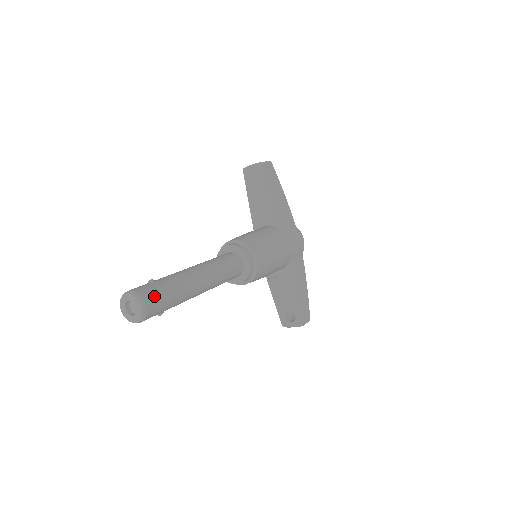
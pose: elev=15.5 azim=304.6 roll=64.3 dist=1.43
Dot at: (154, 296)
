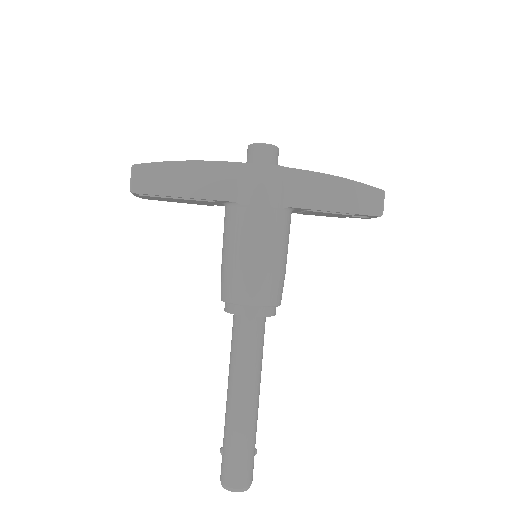
Dot at: (234, 474)
